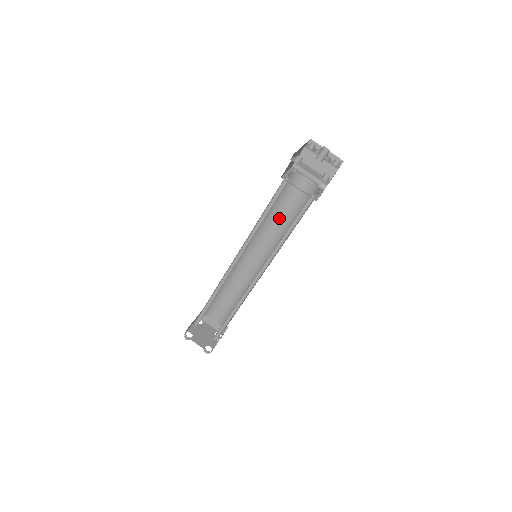
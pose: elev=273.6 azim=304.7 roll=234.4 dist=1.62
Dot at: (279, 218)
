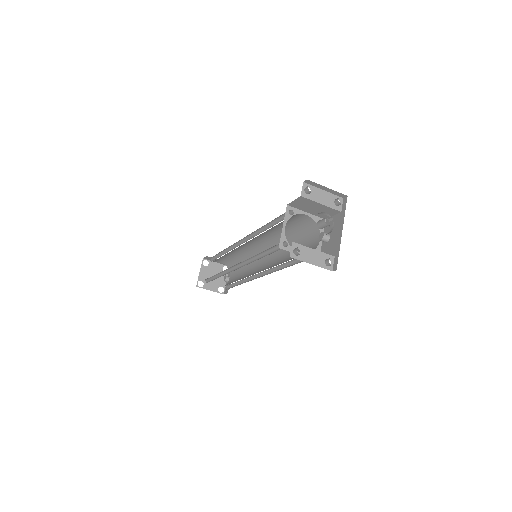
Dot at: (276, 230)
